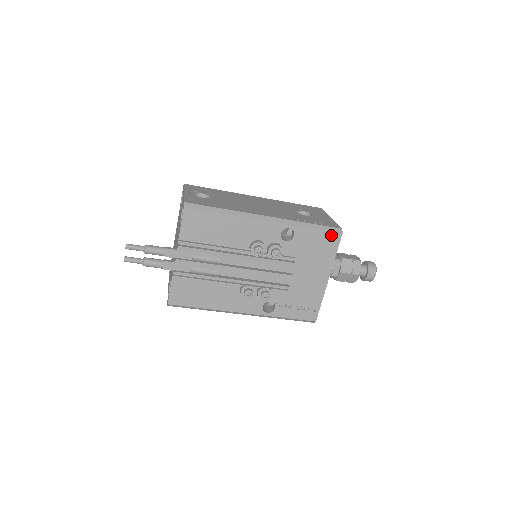
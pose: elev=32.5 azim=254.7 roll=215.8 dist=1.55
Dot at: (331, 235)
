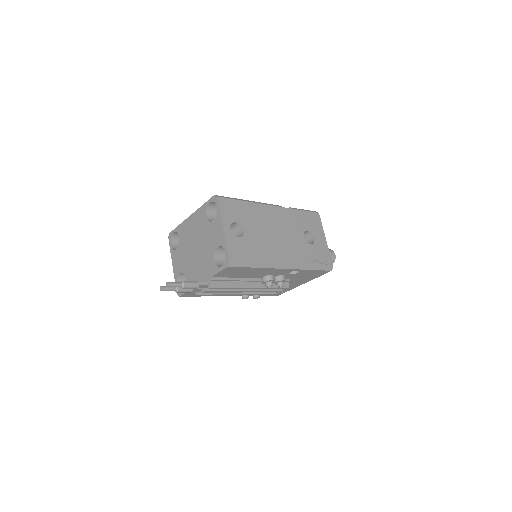
Dot at: (324, 271)
